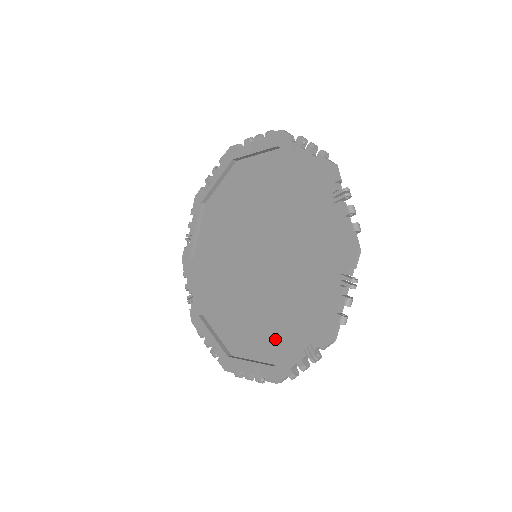
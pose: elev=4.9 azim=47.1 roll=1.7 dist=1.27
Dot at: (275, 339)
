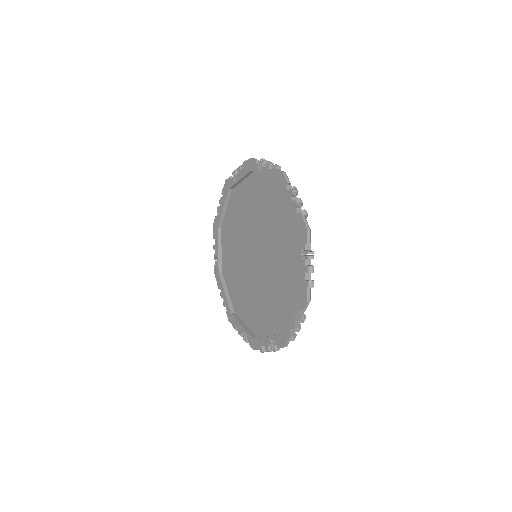
Dot at: (292, 282)
